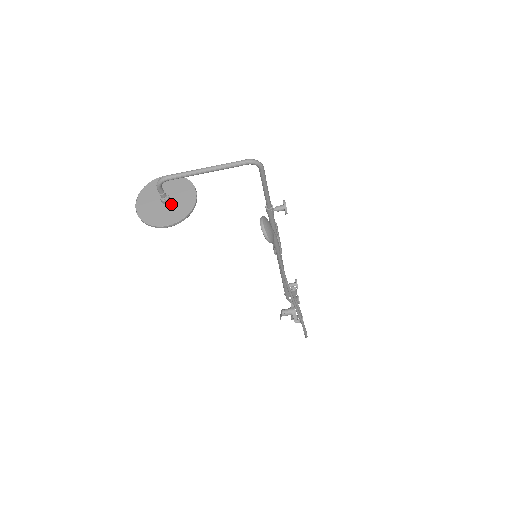
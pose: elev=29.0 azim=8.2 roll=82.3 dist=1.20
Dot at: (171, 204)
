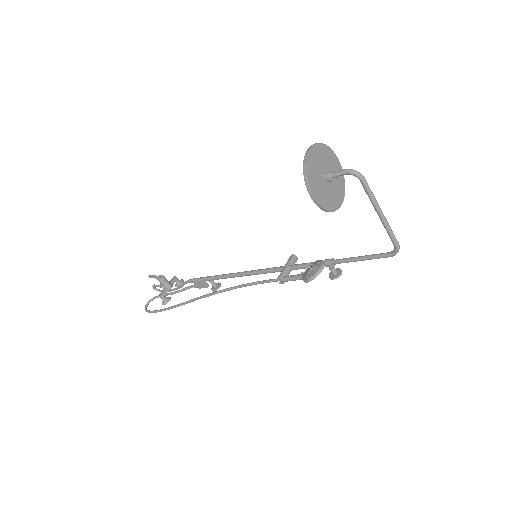
Dot at: (327, 186)
